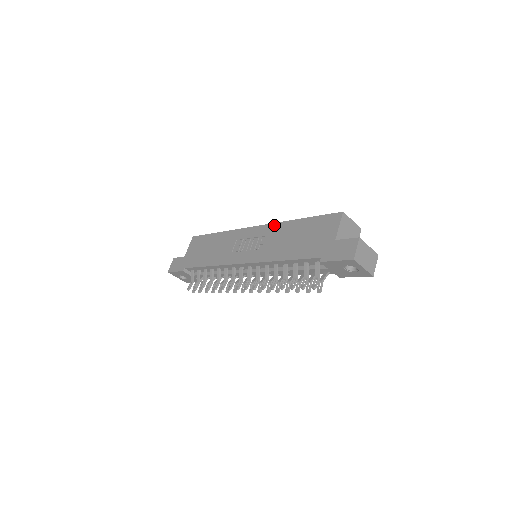
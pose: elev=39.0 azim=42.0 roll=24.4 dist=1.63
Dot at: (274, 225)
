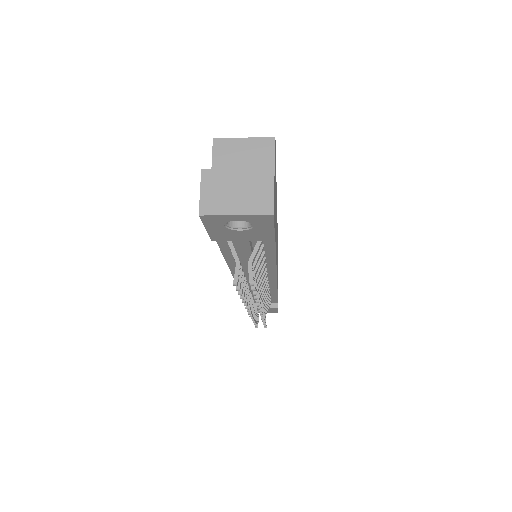
Dot at: occluded
